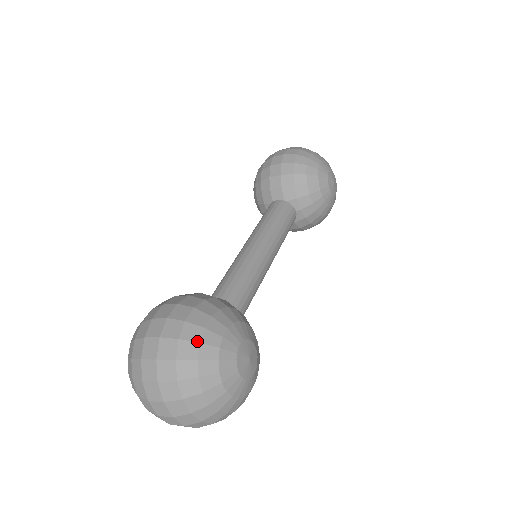
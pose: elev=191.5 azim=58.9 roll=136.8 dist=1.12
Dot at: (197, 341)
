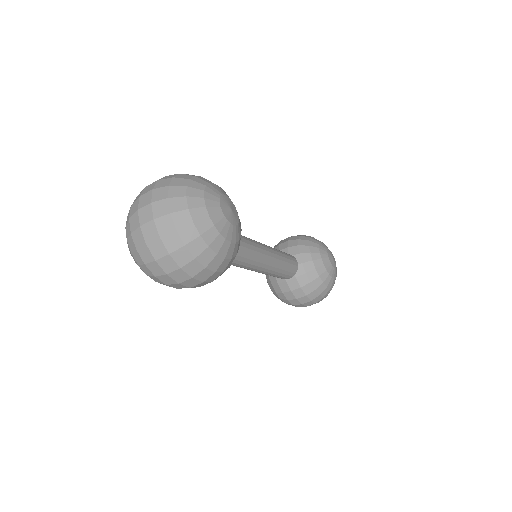
Dot at: (193, 175)
